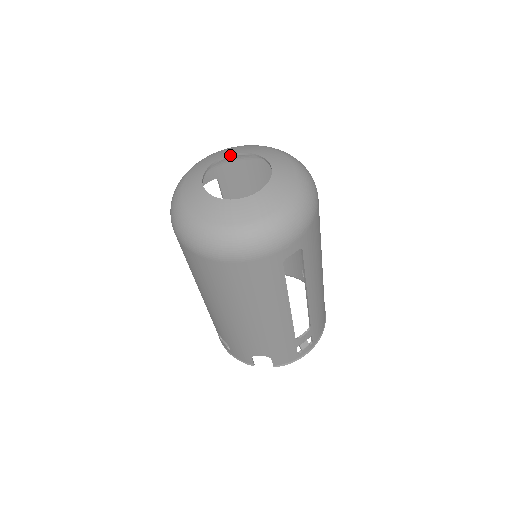
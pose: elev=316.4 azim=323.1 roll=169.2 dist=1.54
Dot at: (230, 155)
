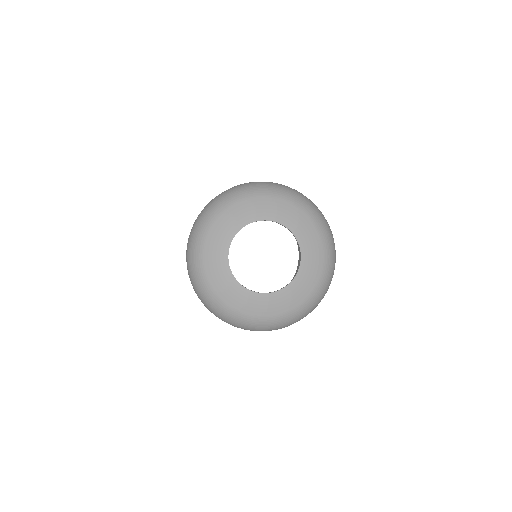
Dot at: (255, 221)
